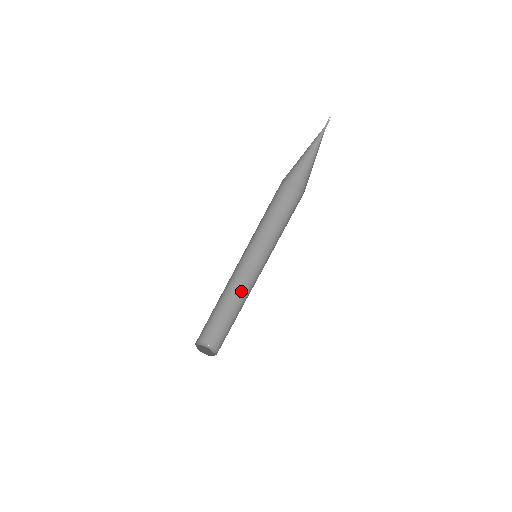
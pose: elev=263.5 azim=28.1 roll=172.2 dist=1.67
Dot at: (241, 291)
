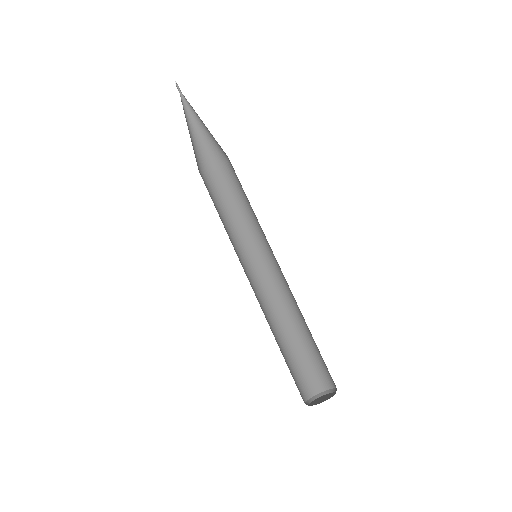
Dot at: (291, 302)
